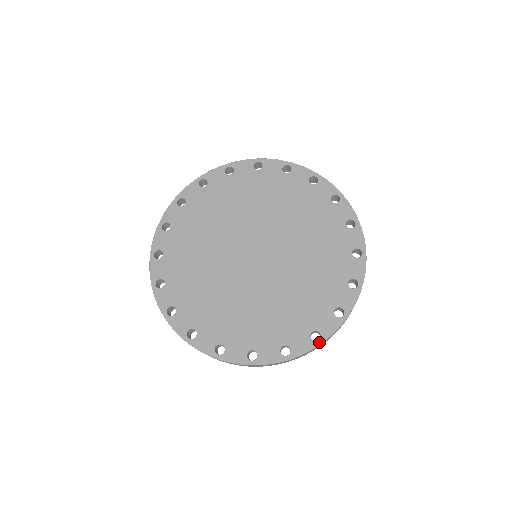
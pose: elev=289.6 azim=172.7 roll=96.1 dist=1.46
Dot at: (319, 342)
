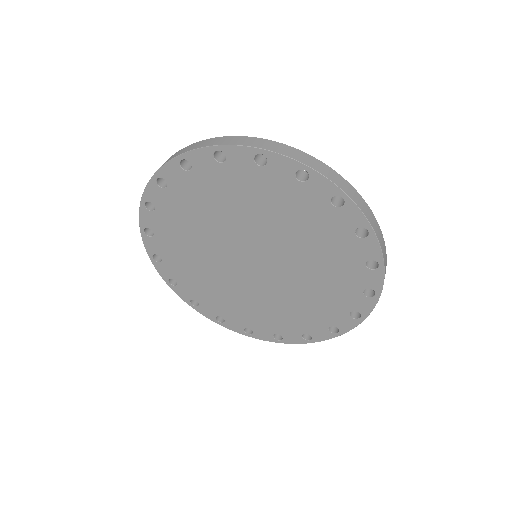
Dot at: (361, 319)
